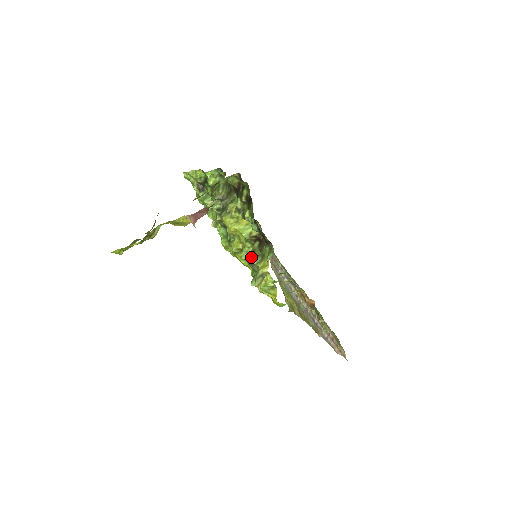
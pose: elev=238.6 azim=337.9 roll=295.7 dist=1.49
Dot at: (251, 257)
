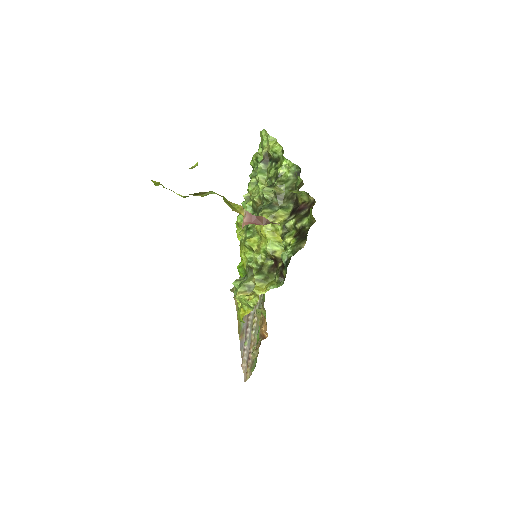
Dot at: (255, 265)
